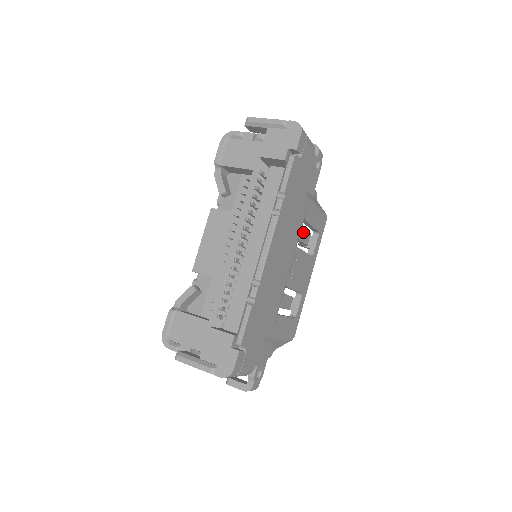
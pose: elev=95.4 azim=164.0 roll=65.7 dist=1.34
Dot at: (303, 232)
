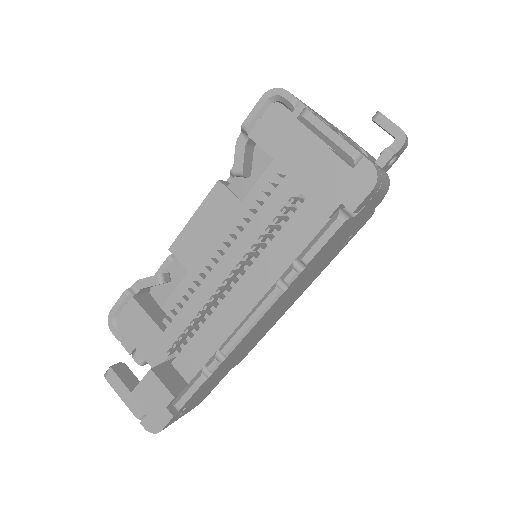
Dot at: occluded
